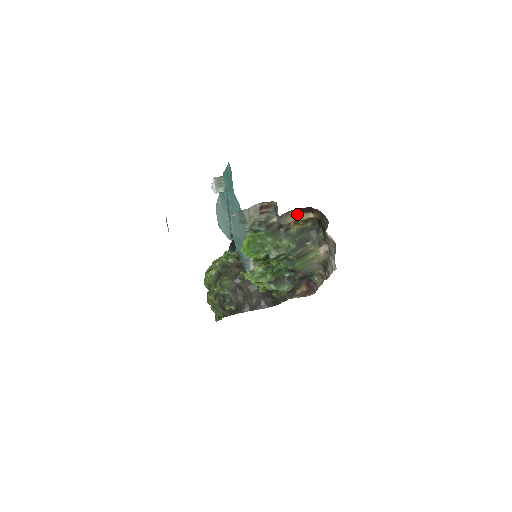
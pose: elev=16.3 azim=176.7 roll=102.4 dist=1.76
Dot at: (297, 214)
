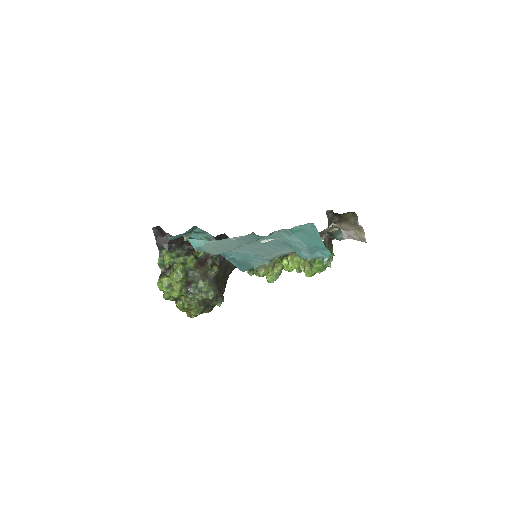
Dot at: occluded
